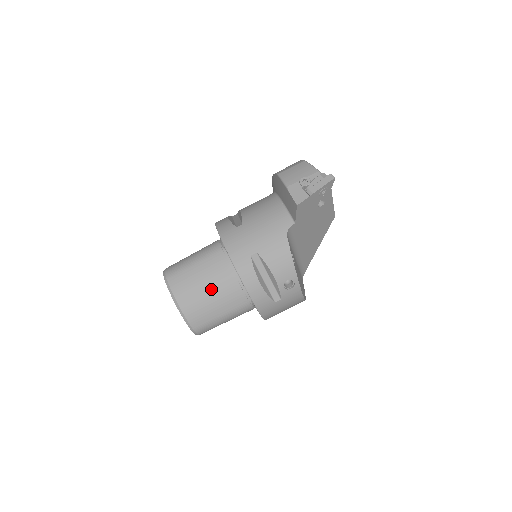
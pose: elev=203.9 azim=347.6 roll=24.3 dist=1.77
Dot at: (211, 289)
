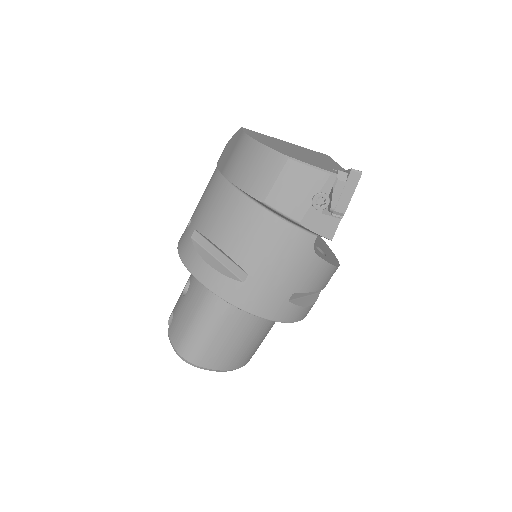
Dot at: (251, 337)
